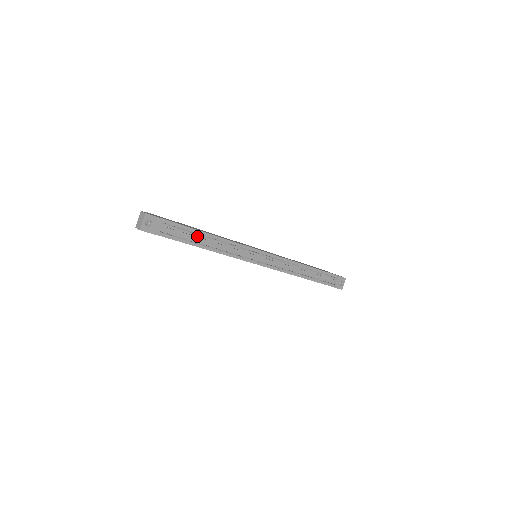
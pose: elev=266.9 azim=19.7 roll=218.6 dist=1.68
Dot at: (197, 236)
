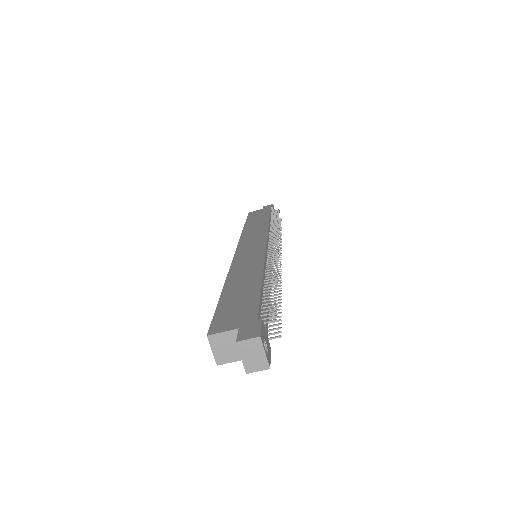
Dot at: (264, 296)
